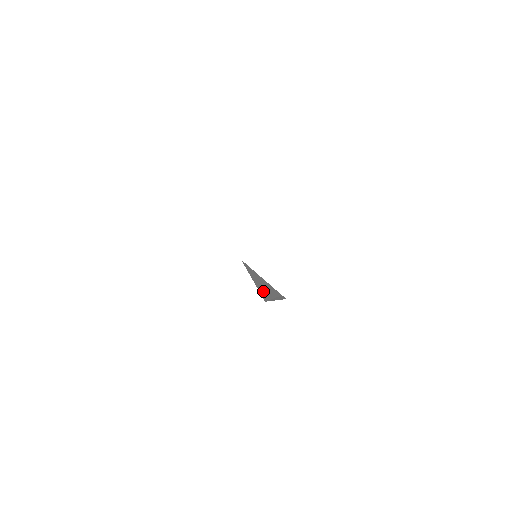
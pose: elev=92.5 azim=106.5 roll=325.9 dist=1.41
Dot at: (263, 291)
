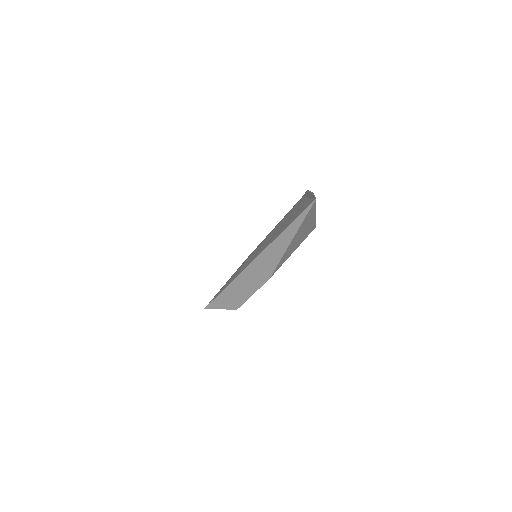
Dot at: (245, 275)
